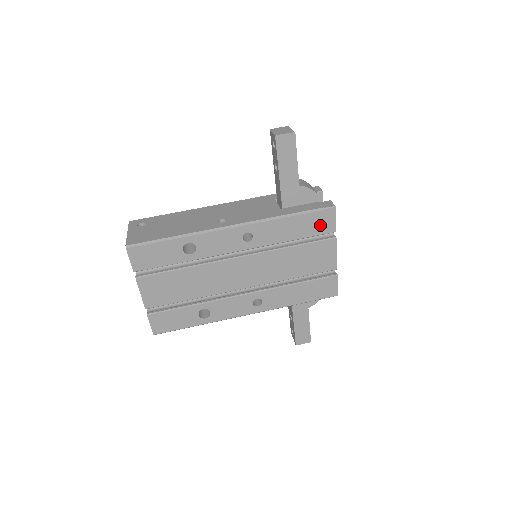
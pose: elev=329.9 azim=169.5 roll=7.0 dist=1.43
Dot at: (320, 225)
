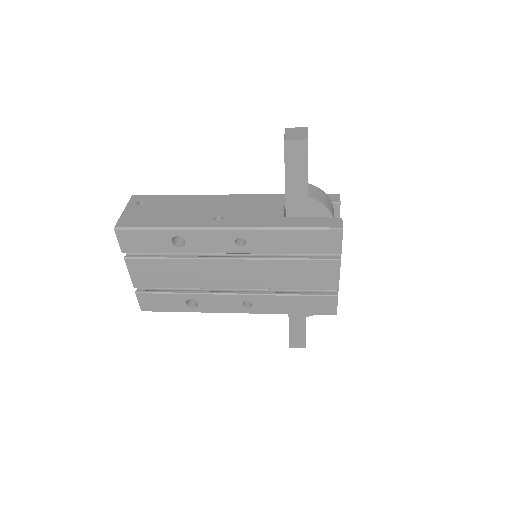
Dot at: (323, 244)
